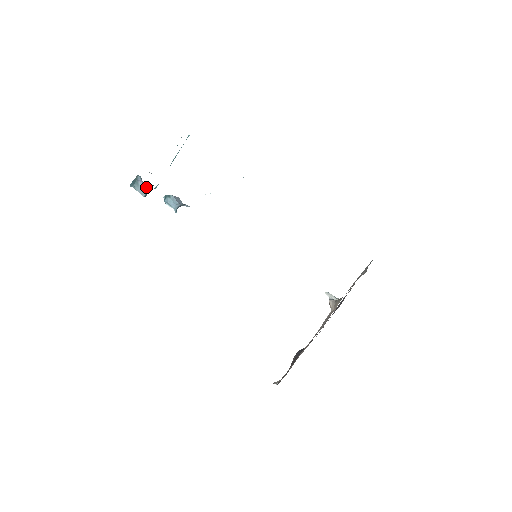
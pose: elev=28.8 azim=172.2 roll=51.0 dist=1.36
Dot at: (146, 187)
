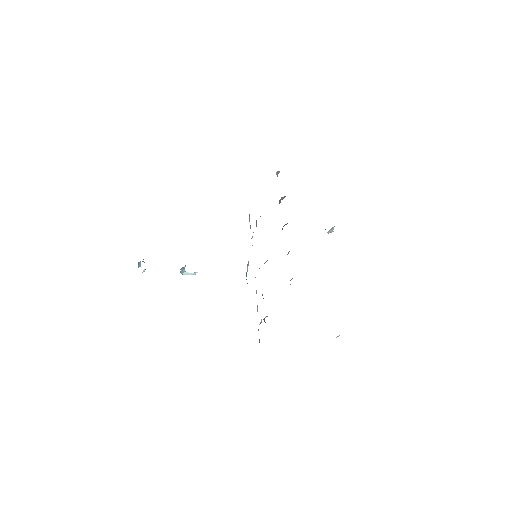
Dot at: occluded
